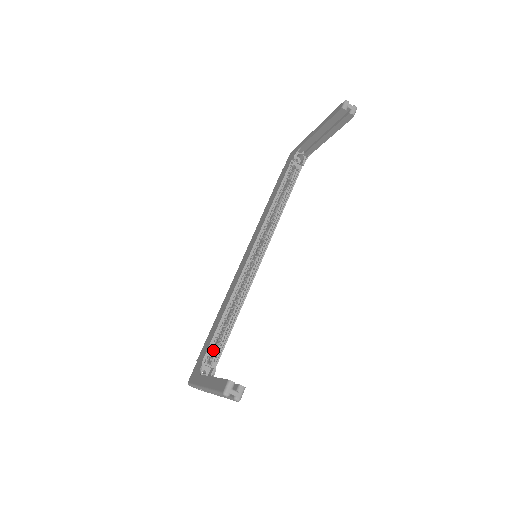
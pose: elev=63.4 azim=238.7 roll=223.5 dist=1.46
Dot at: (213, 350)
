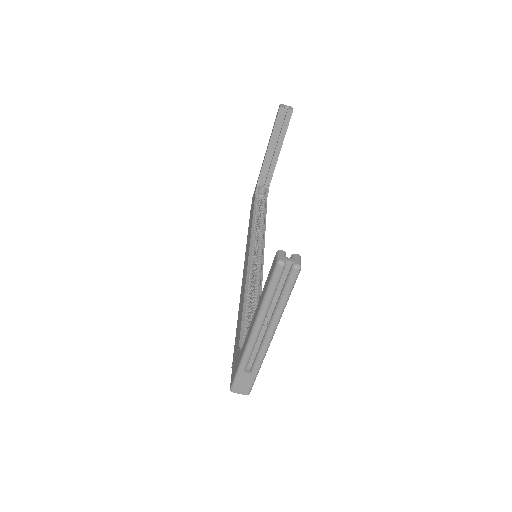
Dot at: occluded
